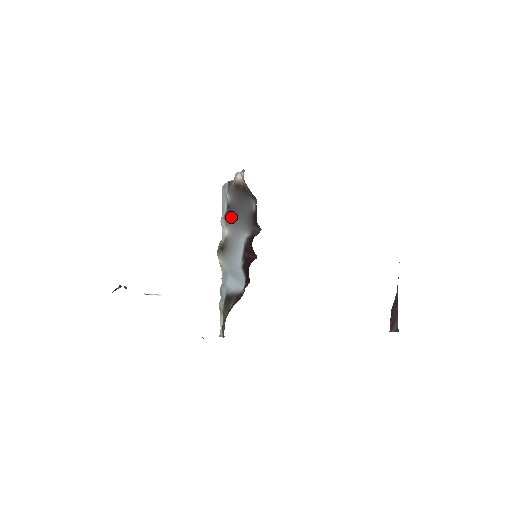
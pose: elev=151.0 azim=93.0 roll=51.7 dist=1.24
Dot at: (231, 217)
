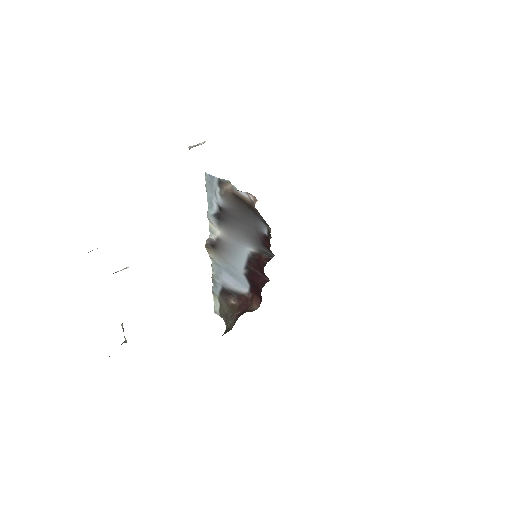
Dot at: (226, 221)
